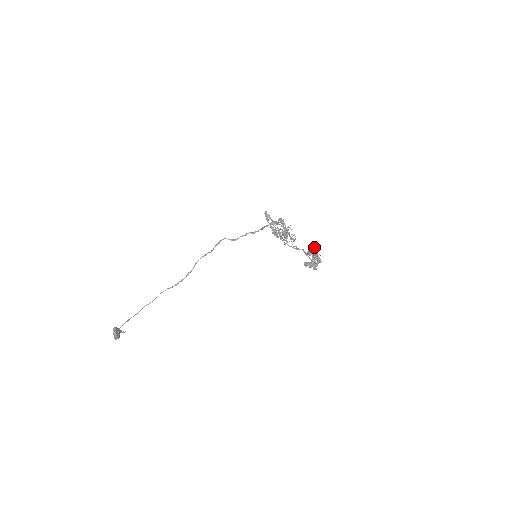
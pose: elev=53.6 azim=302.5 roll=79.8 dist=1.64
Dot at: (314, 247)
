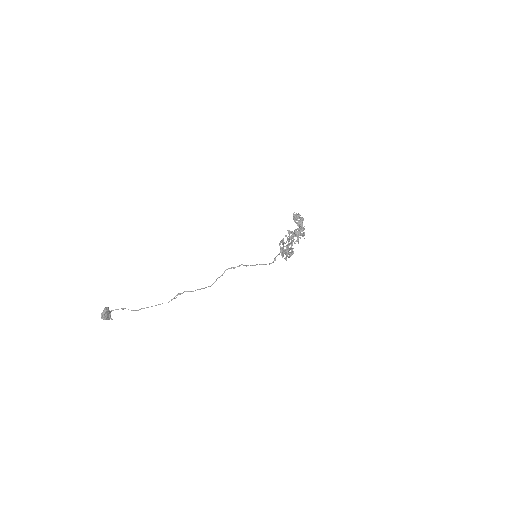
Dot at: (301, 218)
